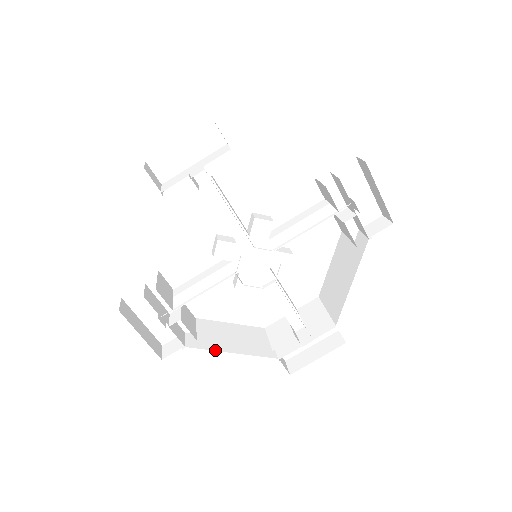
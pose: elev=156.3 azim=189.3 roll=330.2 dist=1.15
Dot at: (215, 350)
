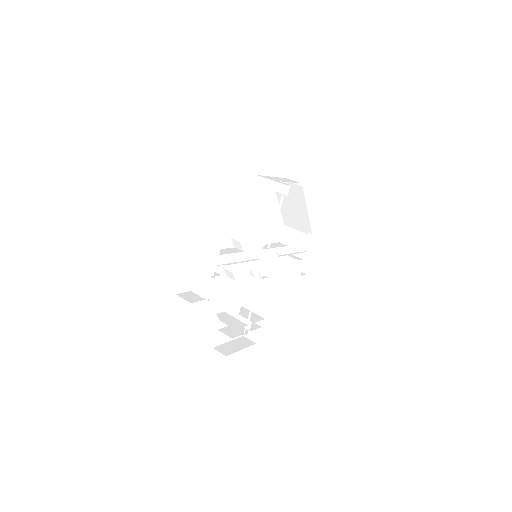
Dot at: occluded
